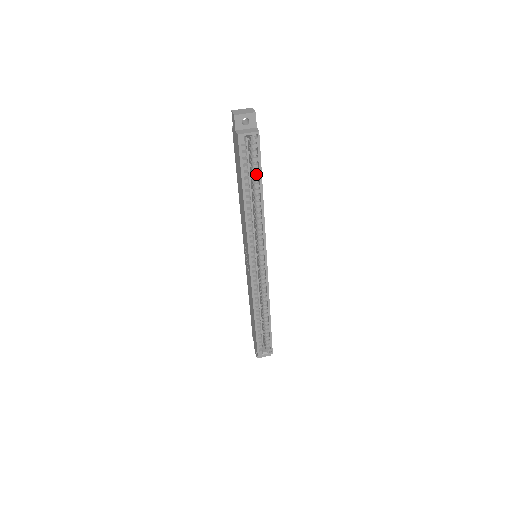
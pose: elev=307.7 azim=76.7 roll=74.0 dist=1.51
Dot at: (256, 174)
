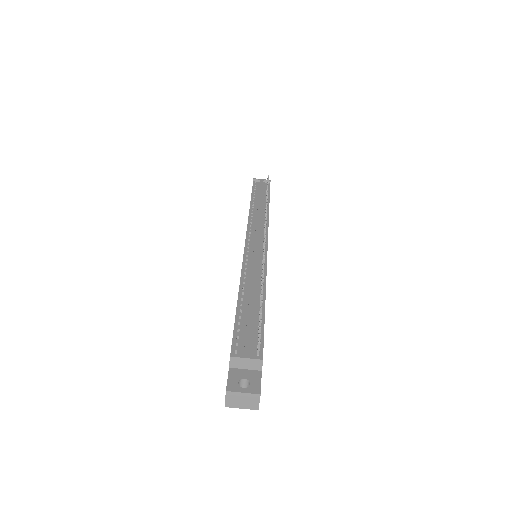
Dot at: occluded
